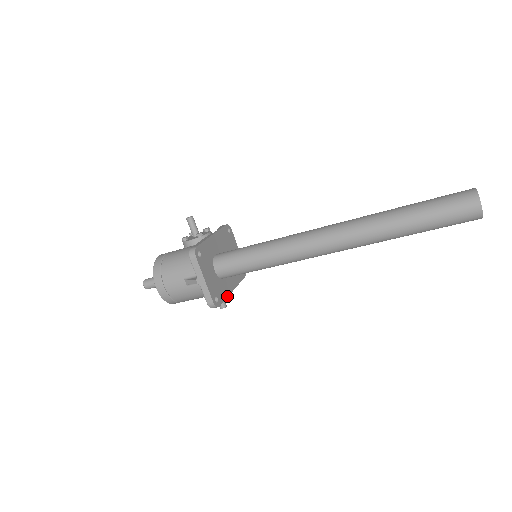
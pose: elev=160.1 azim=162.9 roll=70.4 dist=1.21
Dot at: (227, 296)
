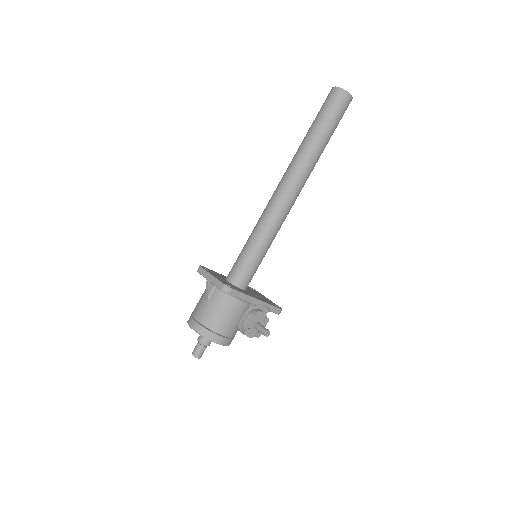
Dot at: (247, 295)
